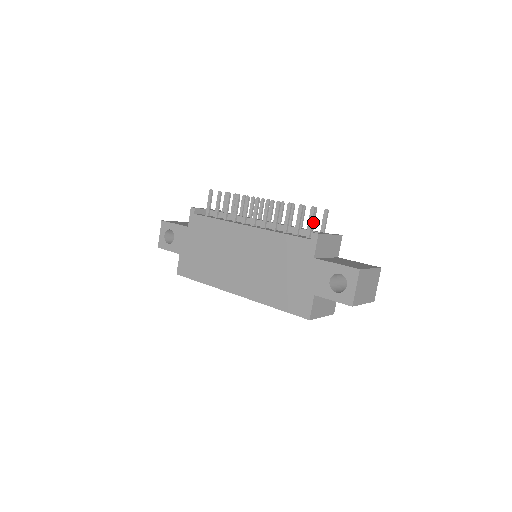
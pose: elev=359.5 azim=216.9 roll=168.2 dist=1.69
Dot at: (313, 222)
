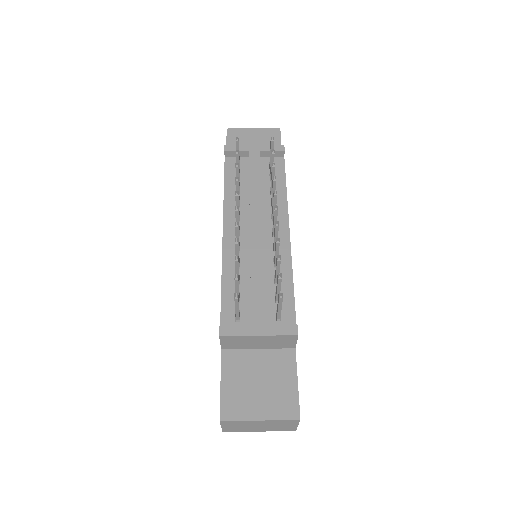
Dot at: (276, 289)
